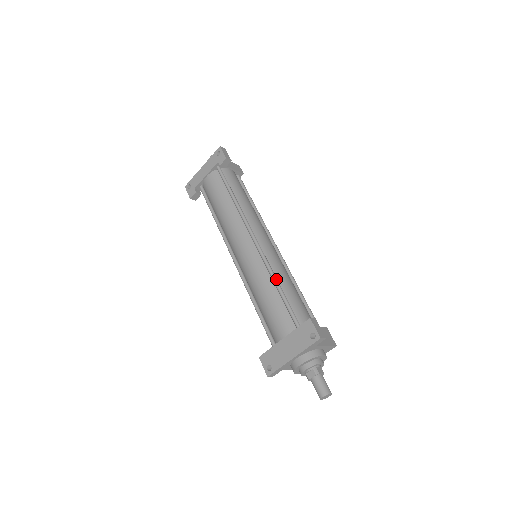
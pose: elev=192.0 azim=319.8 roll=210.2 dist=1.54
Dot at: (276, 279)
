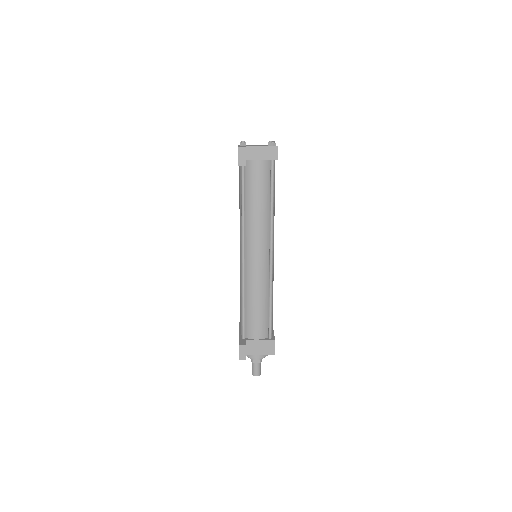
Dot at: (243, 297)
